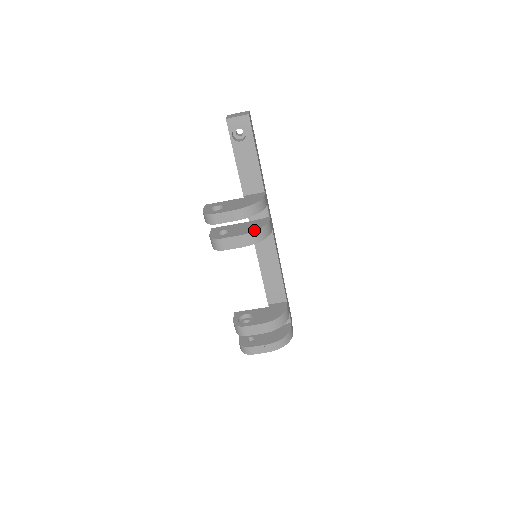
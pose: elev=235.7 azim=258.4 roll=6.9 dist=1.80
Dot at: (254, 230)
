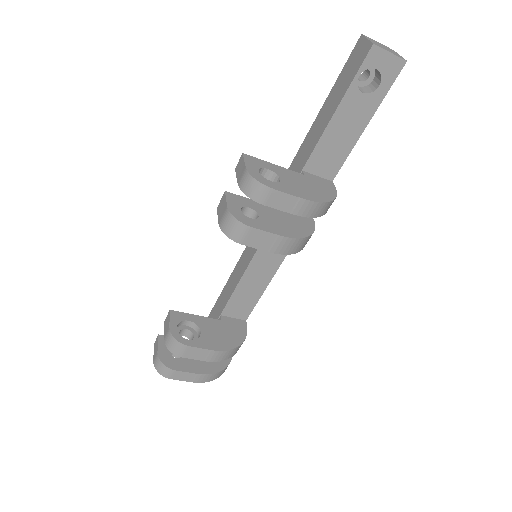
Dot at: (301, 236)
